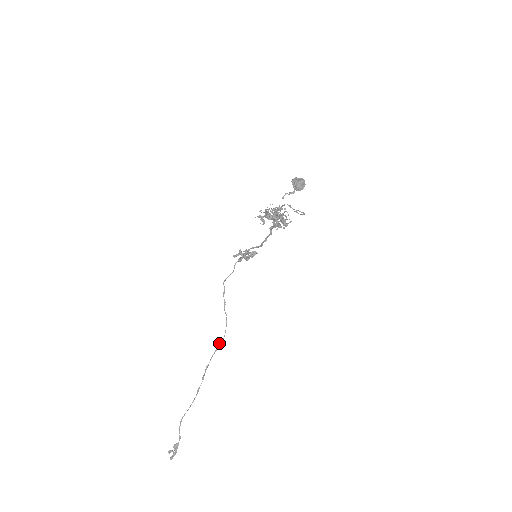
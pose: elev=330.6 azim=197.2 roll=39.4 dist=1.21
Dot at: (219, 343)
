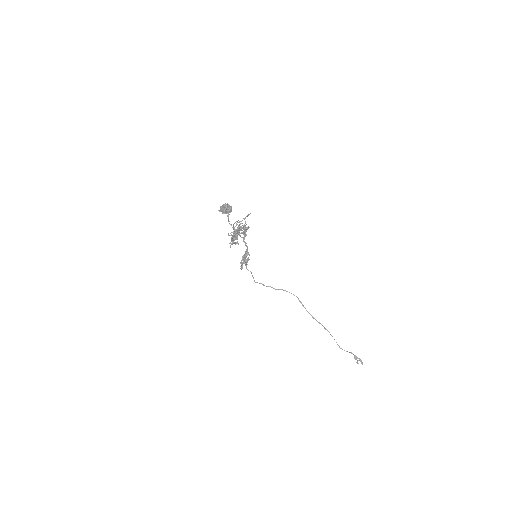
Dot at: occluded
